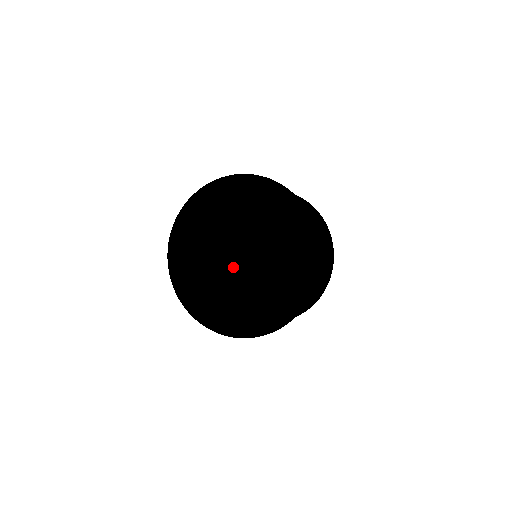
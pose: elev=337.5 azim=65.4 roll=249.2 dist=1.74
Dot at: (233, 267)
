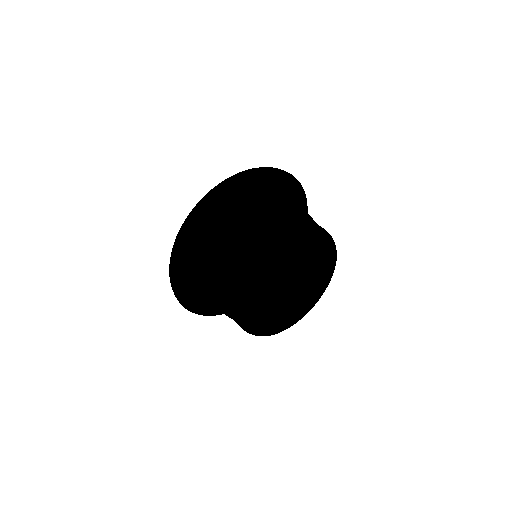
Dot at: occluded
